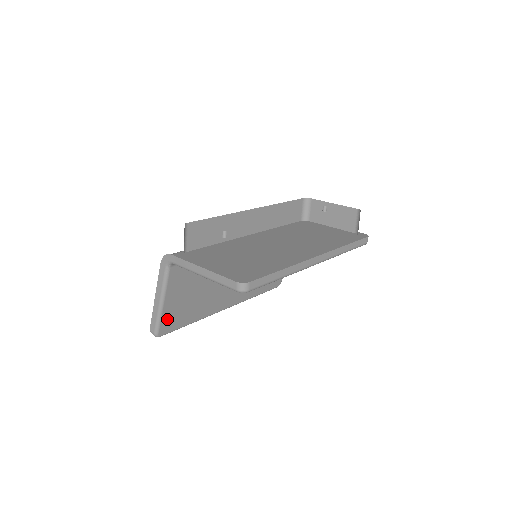
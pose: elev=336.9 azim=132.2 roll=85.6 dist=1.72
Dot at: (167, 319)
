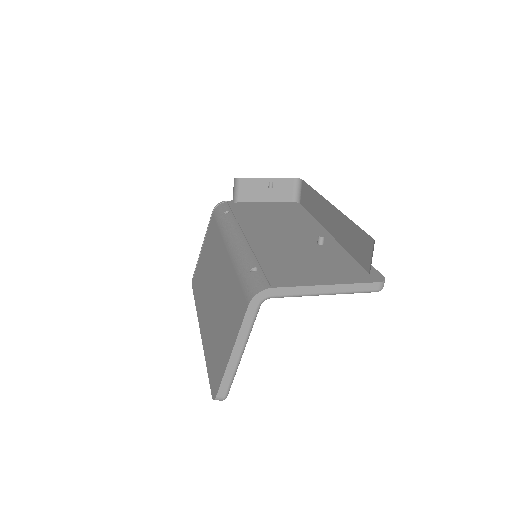
Dot at: occluded
